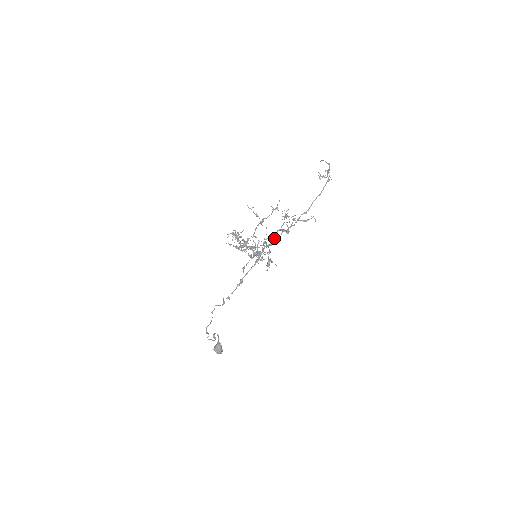
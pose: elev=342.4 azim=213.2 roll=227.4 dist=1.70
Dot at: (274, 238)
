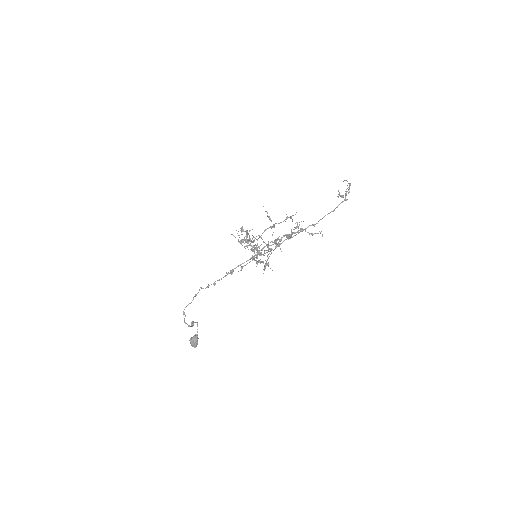
Dot at: (275, 239)
